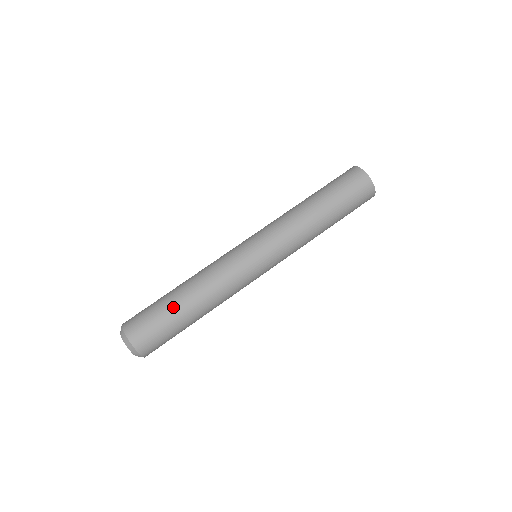
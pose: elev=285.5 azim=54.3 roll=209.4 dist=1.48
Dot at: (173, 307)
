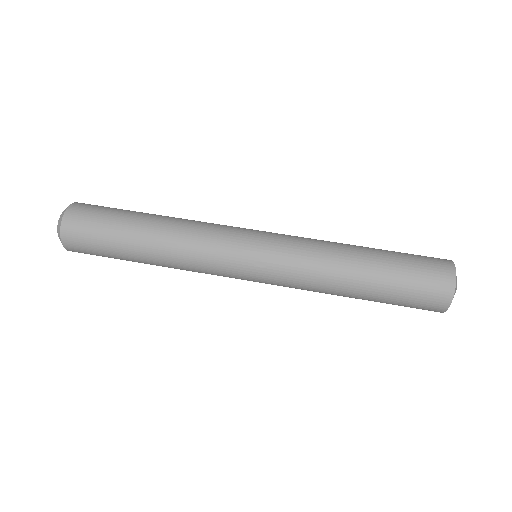
Dot at: (132, 216)
